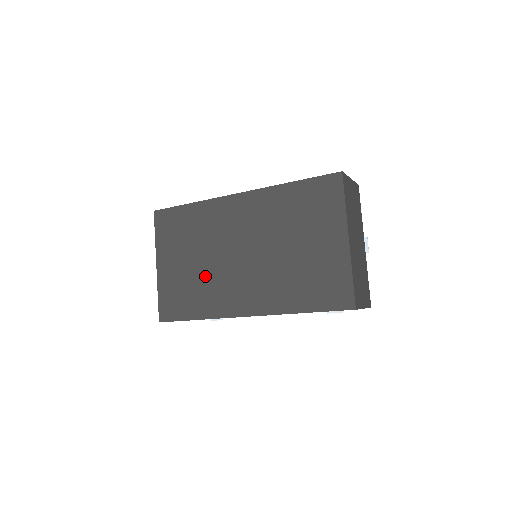
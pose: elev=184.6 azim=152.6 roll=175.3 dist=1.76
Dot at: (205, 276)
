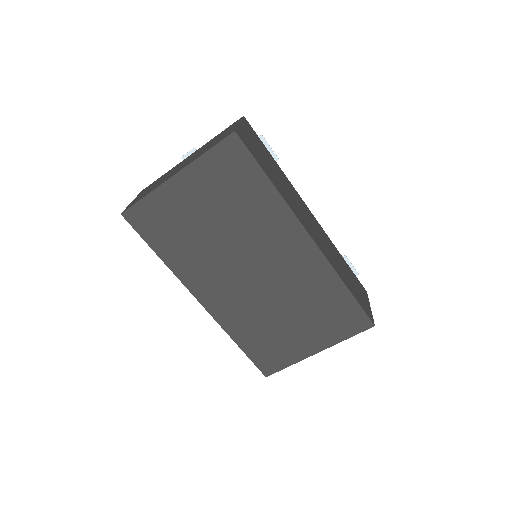
Dot at: (206, 244)
